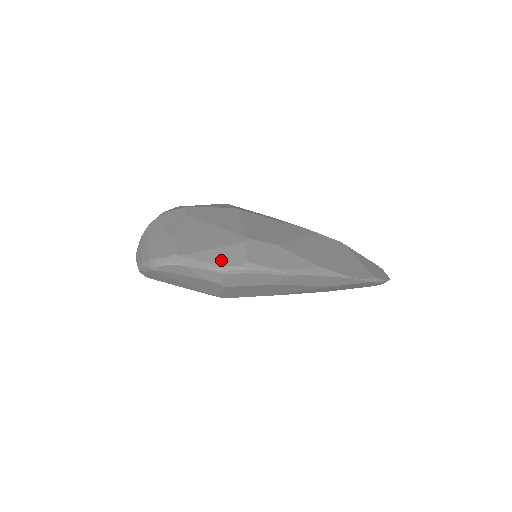
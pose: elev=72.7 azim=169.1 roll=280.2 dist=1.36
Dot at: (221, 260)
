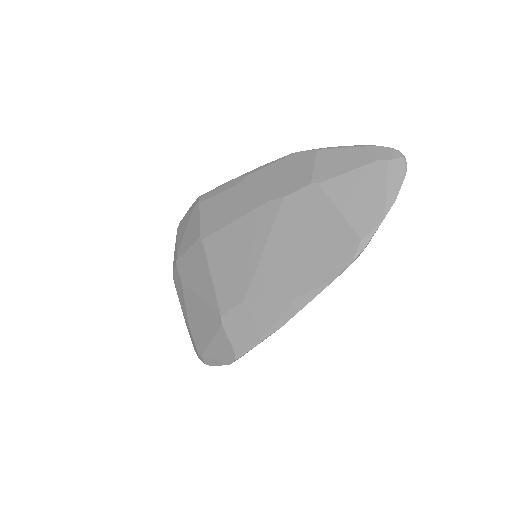
Dot at: (221, 355)
